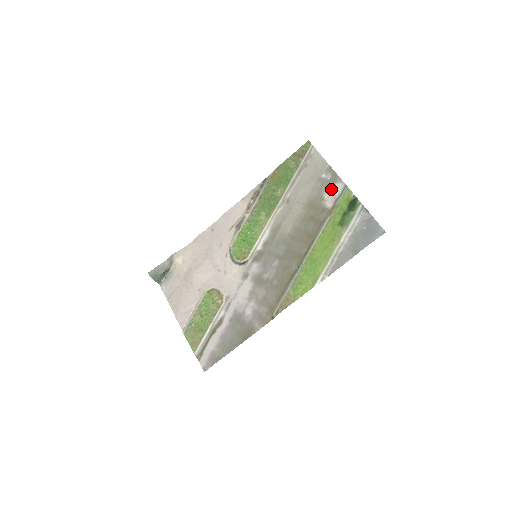
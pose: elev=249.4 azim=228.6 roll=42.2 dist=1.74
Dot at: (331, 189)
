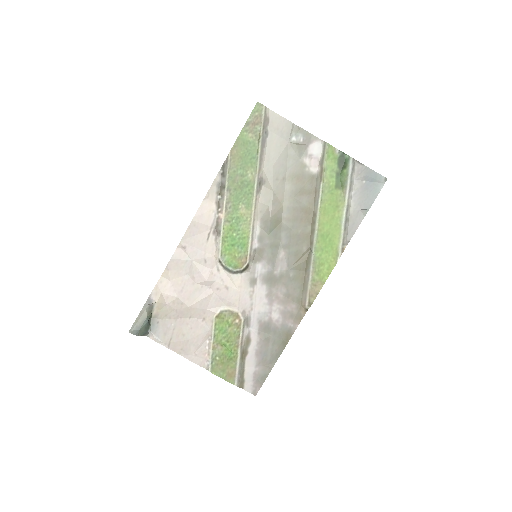
Dot at: (309, 152)
